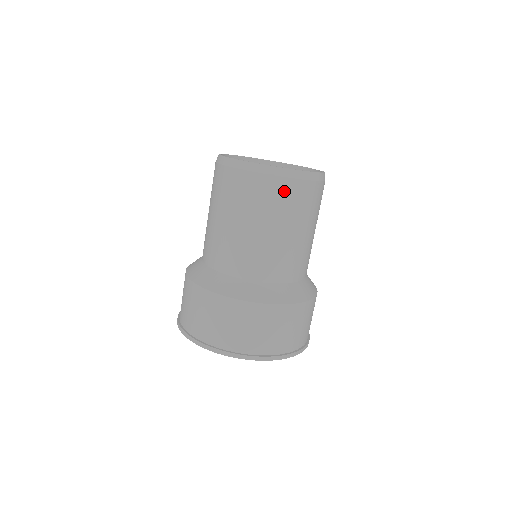
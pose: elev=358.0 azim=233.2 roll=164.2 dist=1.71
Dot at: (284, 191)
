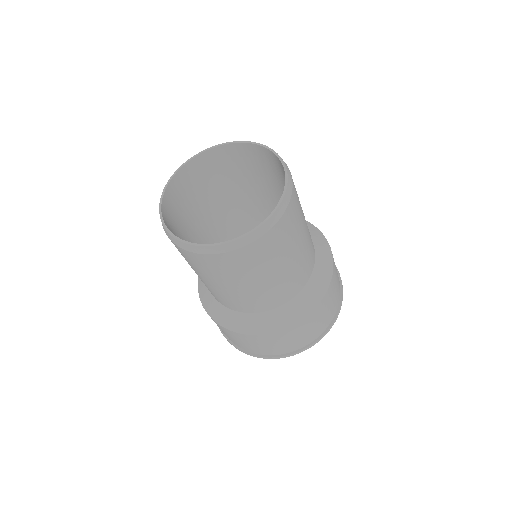
Dot at: (285, 227)
